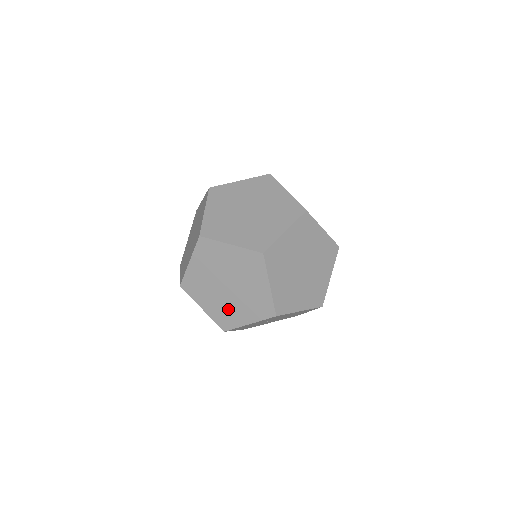
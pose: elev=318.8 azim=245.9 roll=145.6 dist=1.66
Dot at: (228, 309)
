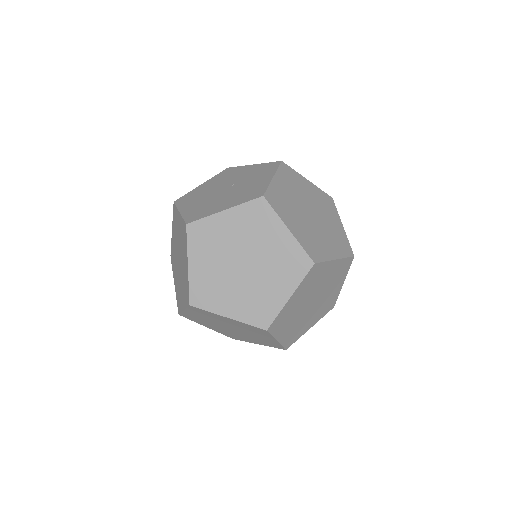
Dot at: (235, 335)
